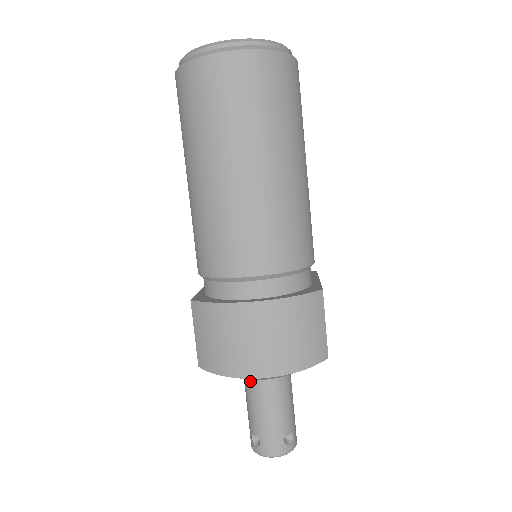
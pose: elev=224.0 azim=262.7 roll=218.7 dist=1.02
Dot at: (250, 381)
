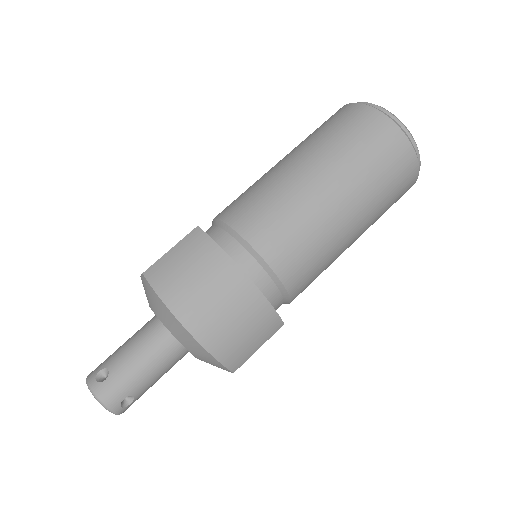
Dot at: (157, 328)
